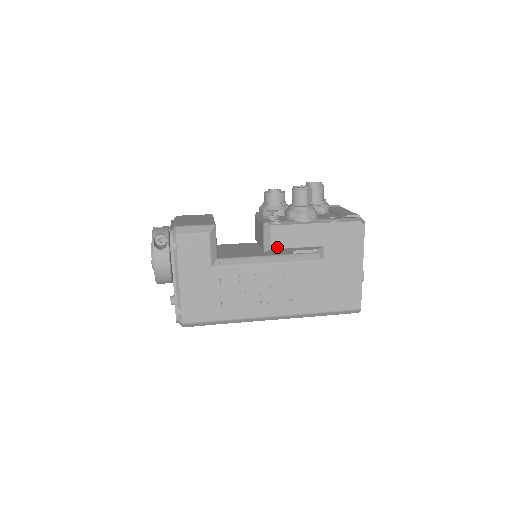
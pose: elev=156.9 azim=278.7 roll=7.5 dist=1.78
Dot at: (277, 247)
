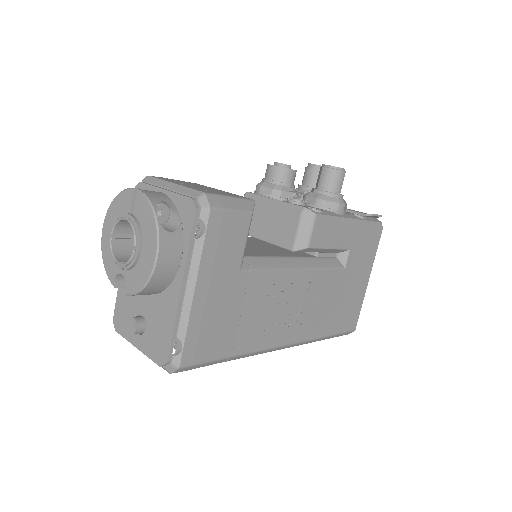
Dot at: (313, 246)
